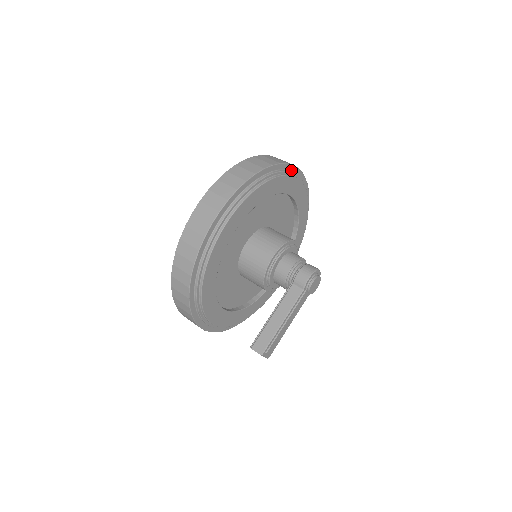
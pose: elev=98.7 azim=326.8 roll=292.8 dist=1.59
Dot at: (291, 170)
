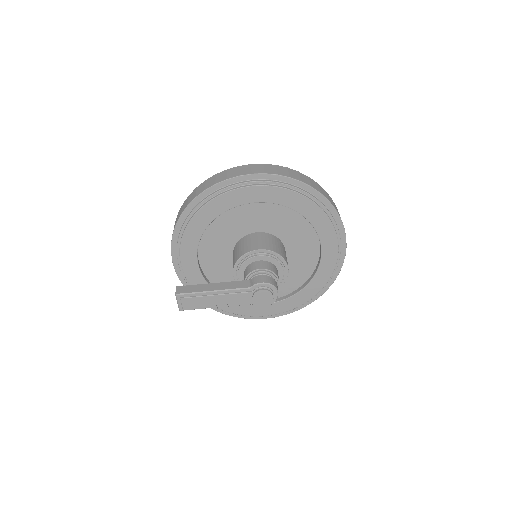
Dot at: (336, 221)
